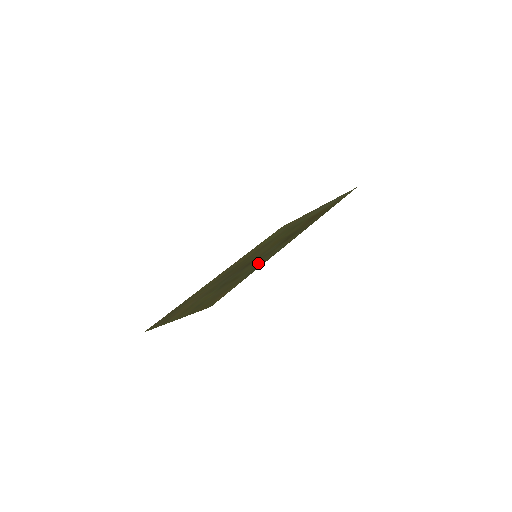
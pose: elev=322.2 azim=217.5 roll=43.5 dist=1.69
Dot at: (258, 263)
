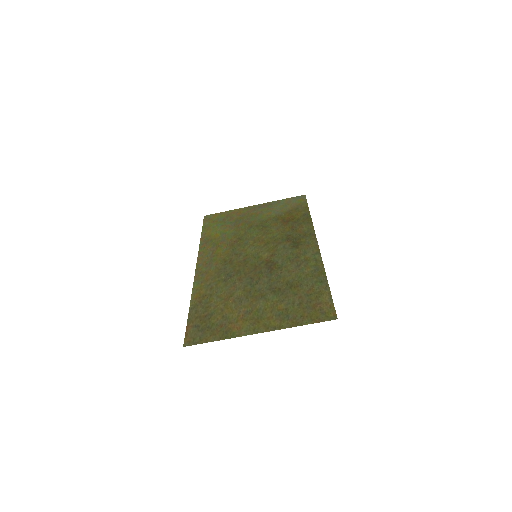
Dot at: (305, 270)
